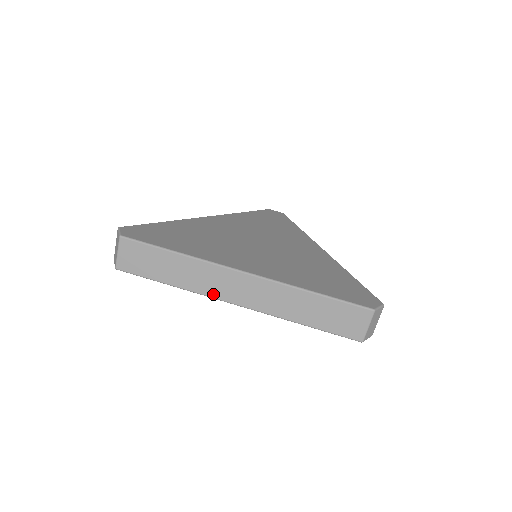
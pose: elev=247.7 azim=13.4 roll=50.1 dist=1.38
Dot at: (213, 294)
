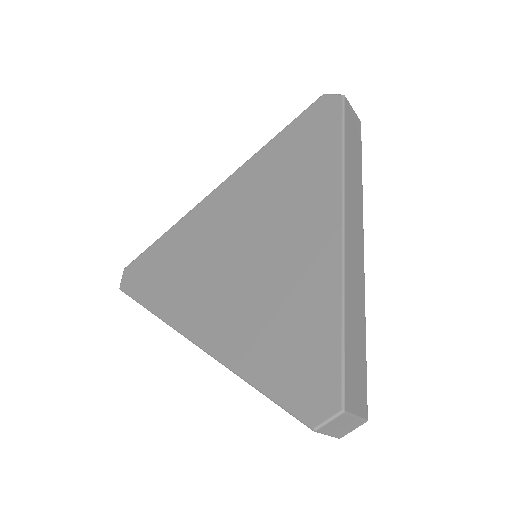
Dot at: occluded
